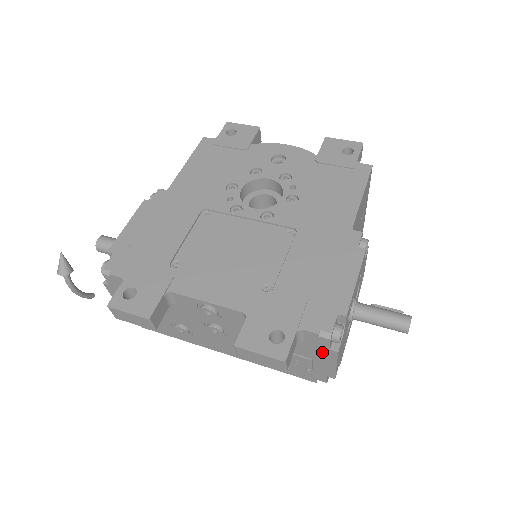
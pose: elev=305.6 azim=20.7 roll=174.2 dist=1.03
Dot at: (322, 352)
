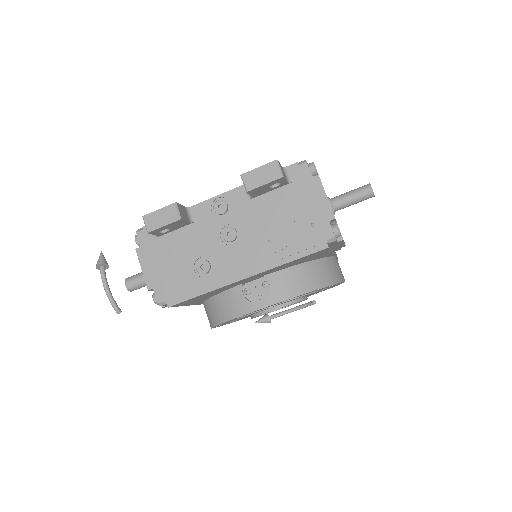
Dot at: (310, 186)
